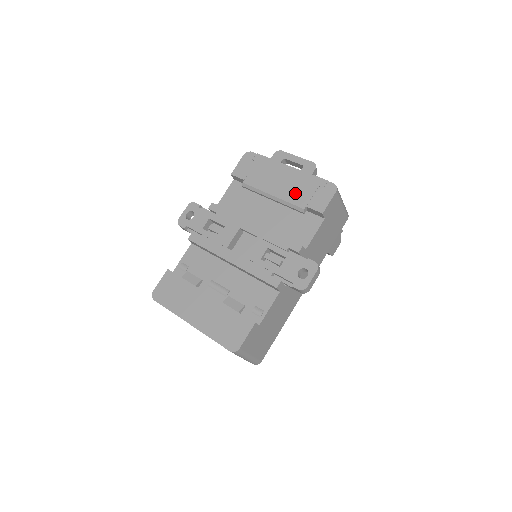
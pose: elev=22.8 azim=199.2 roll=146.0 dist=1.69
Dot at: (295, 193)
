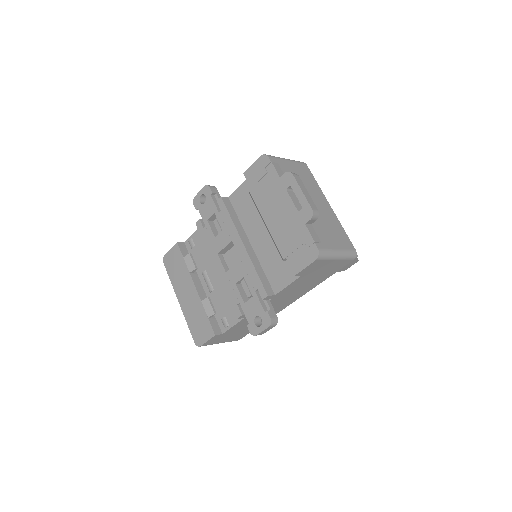
Dot at: (283, 236)
